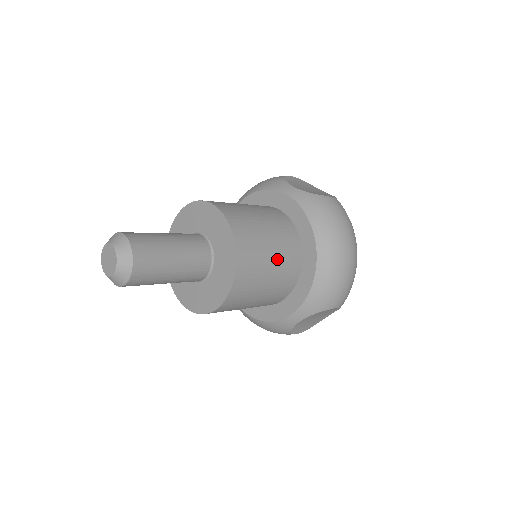
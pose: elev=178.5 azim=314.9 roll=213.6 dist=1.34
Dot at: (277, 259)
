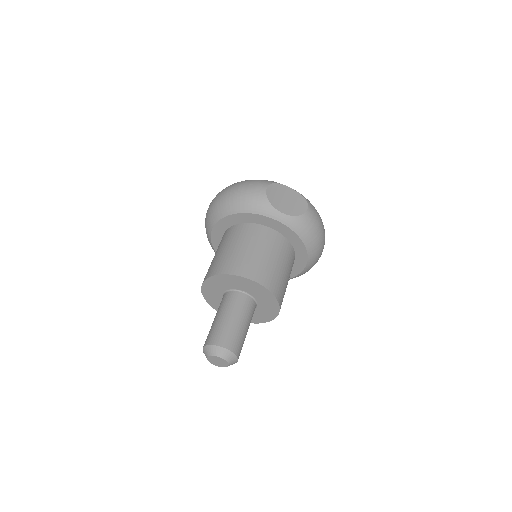
Dot at: occluded
